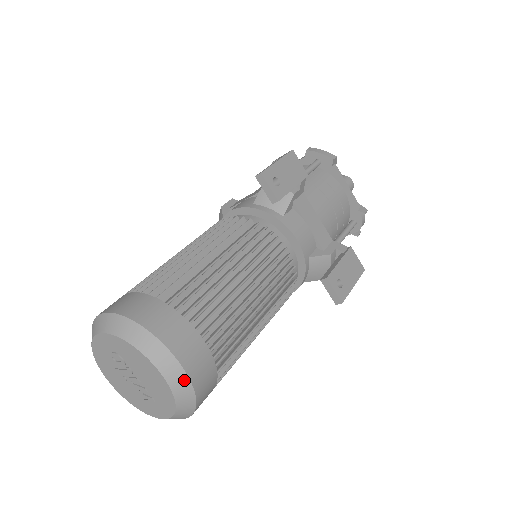
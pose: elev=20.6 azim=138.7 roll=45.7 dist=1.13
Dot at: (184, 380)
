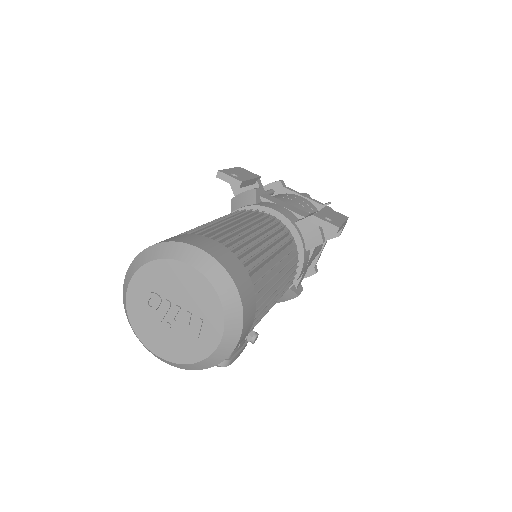
Dot at: (213, 264)
